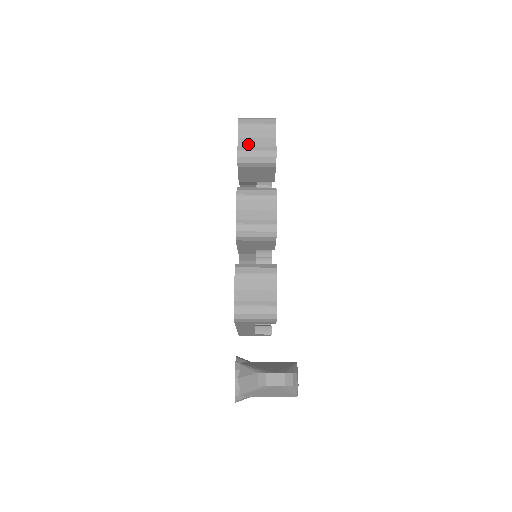
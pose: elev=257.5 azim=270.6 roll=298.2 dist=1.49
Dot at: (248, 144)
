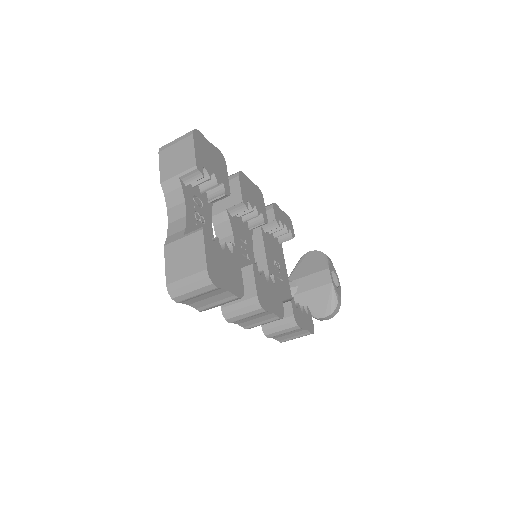
Dot at: (204, 304)
